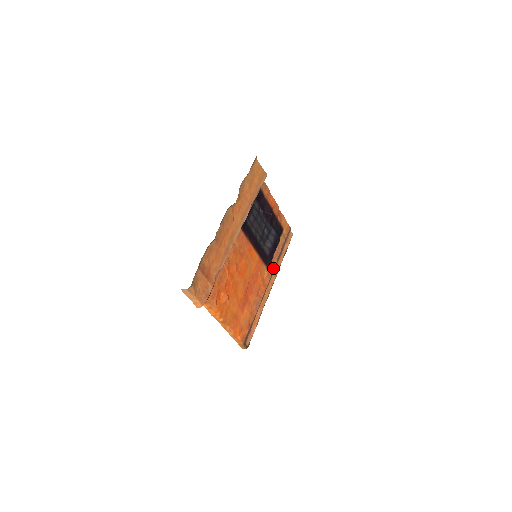
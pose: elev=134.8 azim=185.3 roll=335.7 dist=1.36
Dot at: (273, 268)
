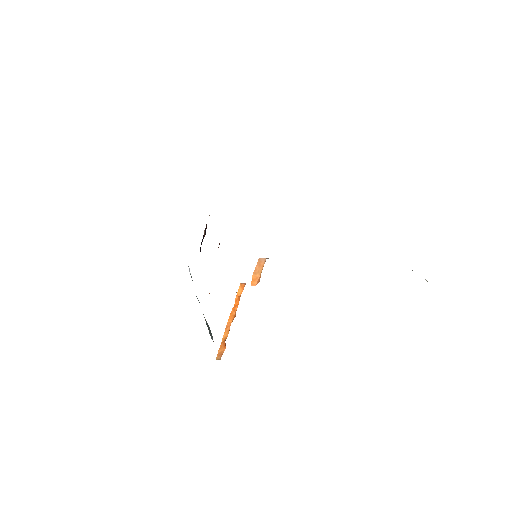
Dot at: occluded
